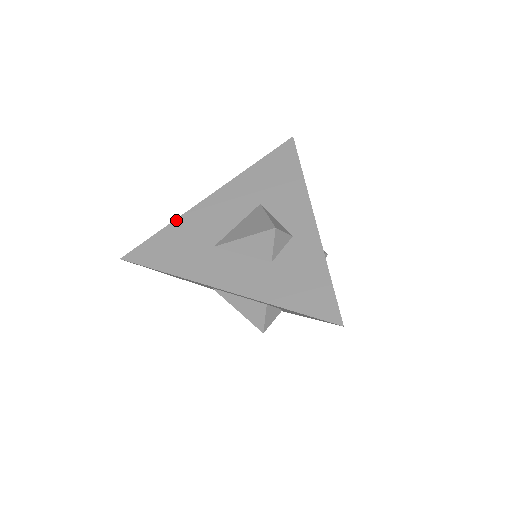
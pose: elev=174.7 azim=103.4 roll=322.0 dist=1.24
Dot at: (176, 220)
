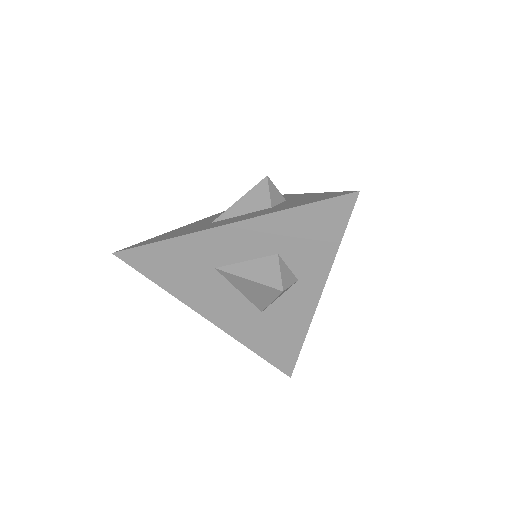
Dot at: (170, 231)
